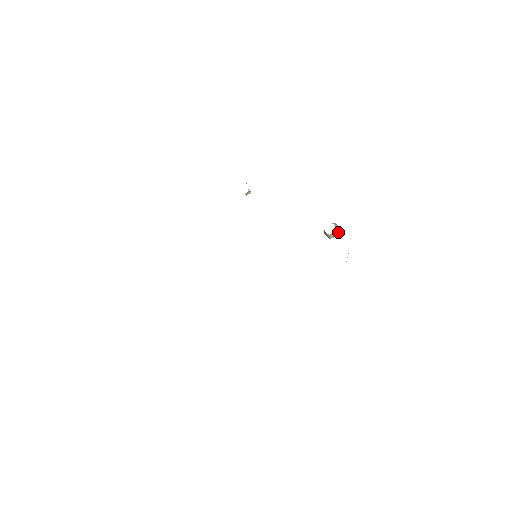
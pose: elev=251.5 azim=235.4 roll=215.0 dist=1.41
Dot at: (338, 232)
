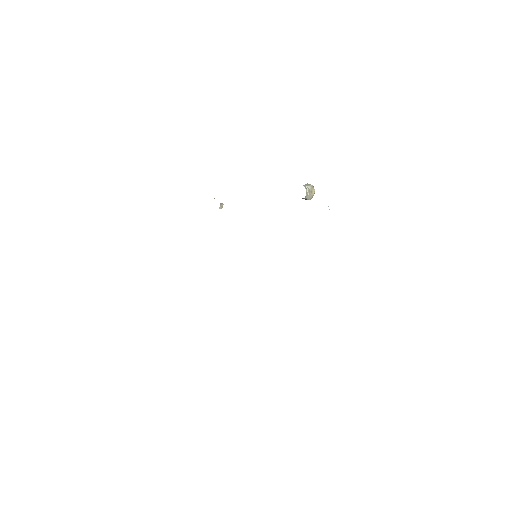
Dot at: (313, 190)
